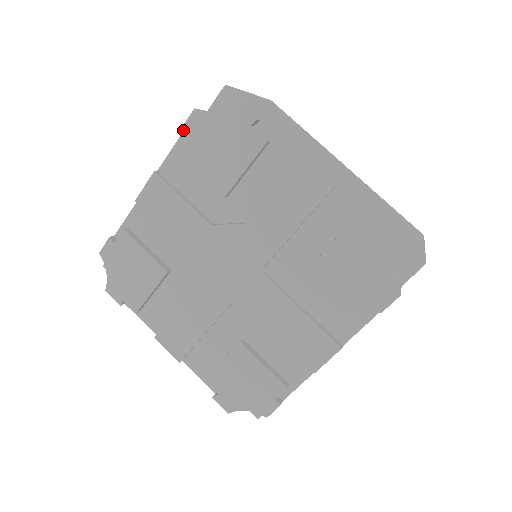
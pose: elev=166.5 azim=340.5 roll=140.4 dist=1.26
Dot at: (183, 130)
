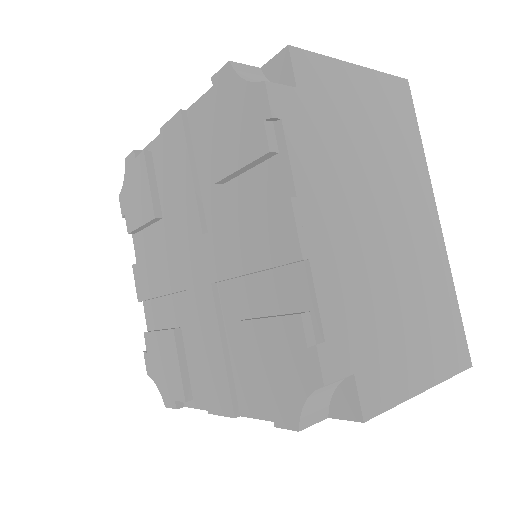
Dot at: (123, 216)
